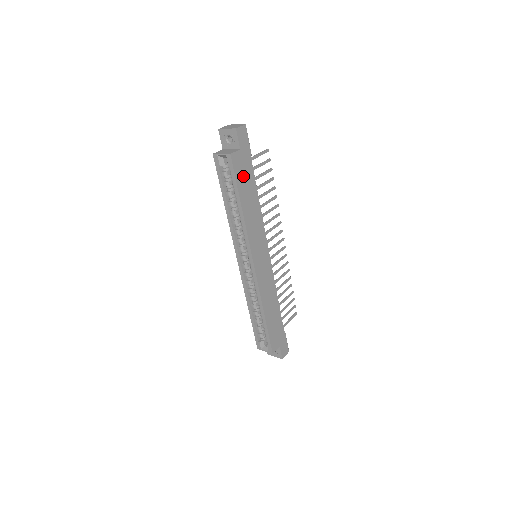
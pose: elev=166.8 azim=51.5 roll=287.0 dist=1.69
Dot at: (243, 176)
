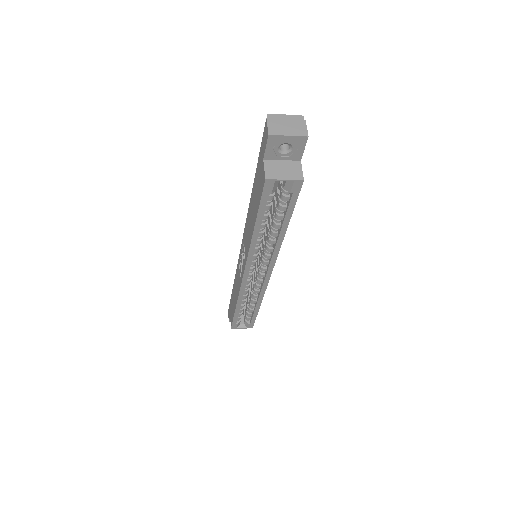
Dot at: occluded
